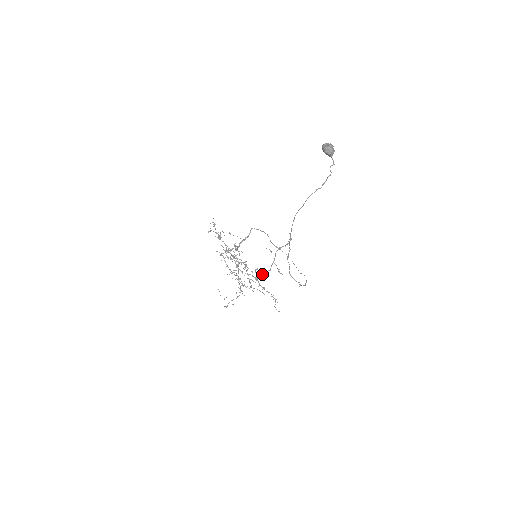
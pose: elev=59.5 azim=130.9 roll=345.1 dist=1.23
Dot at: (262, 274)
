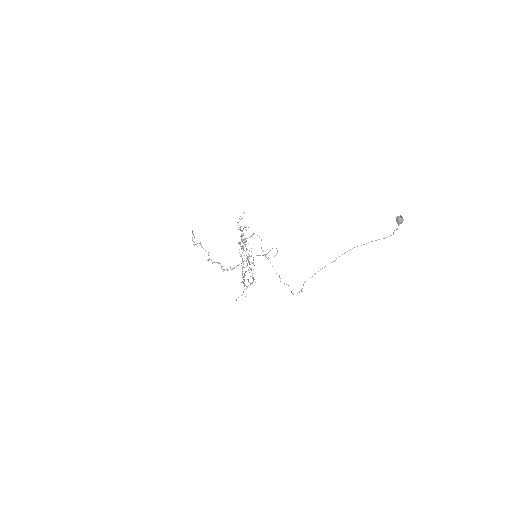
Dot at: (227, 269)
